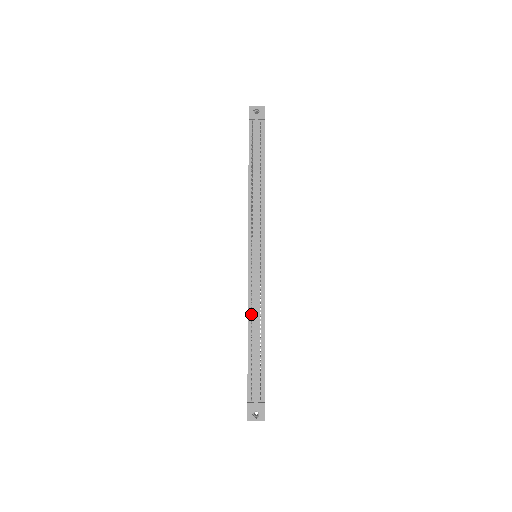
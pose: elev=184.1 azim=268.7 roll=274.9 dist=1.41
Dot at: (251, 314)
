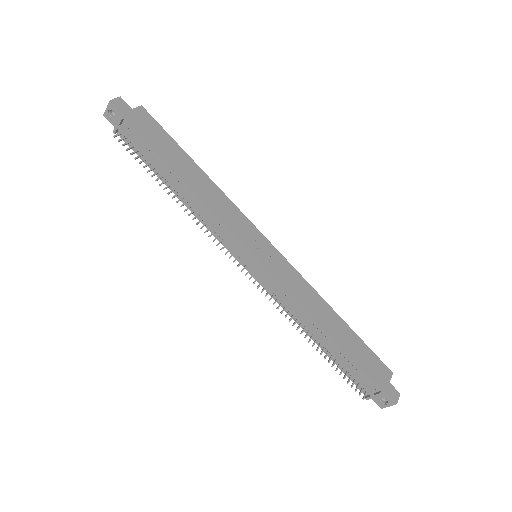
Dot at: (298, 320)
